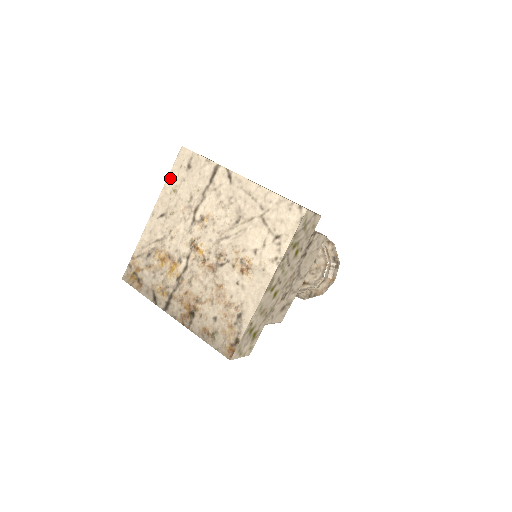
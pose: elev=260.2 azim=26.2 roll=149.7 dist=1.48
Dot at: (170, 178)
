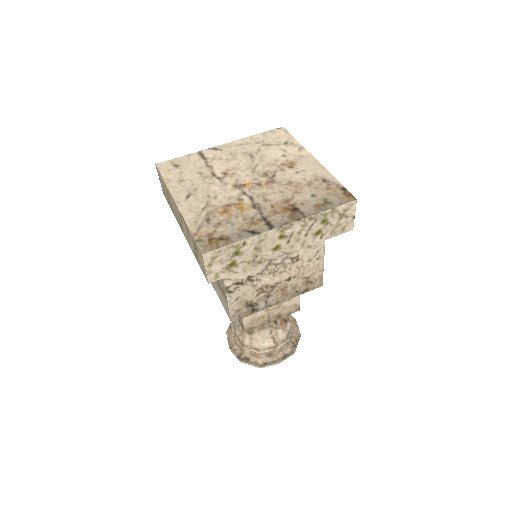
Dot at: (167, 180)
